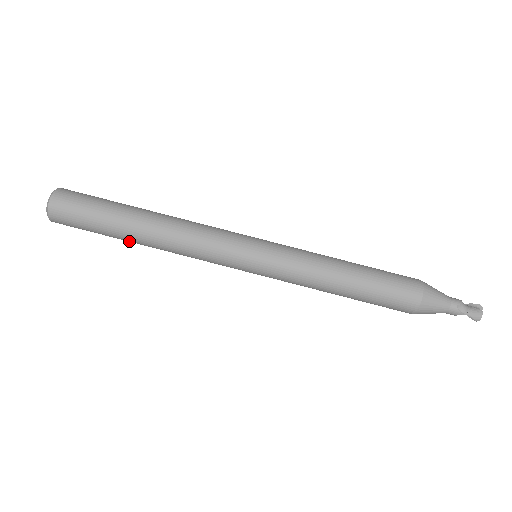
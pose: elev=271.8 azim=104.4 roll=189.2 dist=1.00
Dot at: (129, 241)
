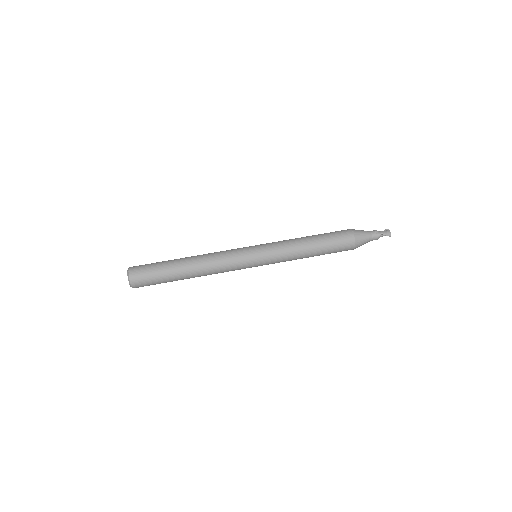
Dot at: (181, 277)
